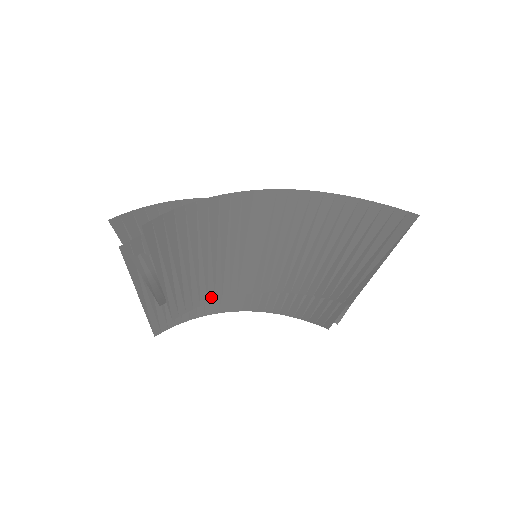
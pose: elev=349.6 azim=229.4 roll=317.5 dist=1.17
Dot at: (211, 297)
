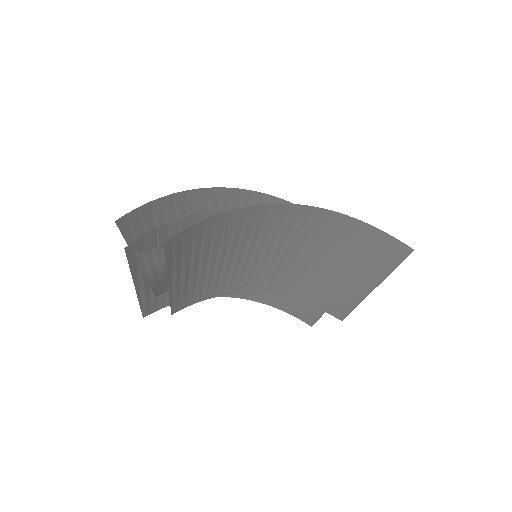
Dot at: (211, 295)
